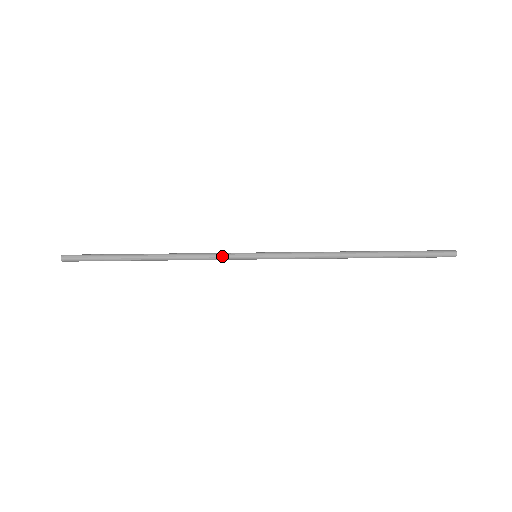
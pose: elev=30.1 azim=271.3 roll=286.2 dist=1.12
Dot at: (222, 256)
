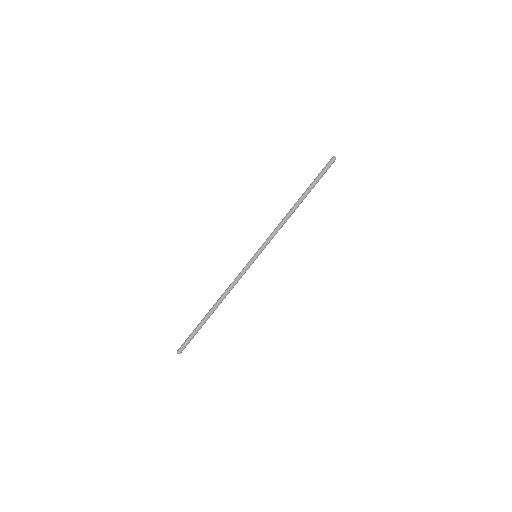
Dot at: (242, 272)
